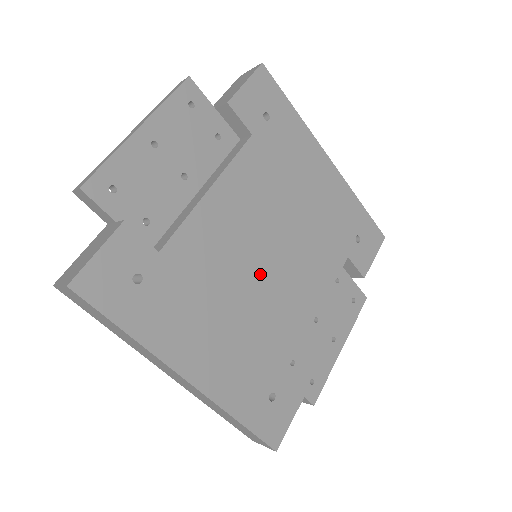
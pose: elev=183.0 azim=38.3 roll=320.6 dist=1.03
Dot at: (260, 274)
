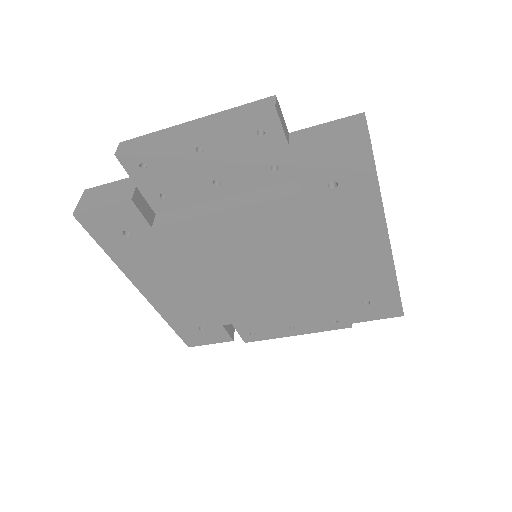
Dot at: (237, 276)
